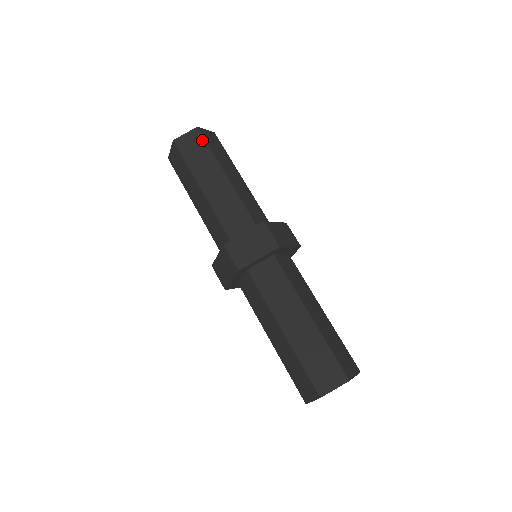
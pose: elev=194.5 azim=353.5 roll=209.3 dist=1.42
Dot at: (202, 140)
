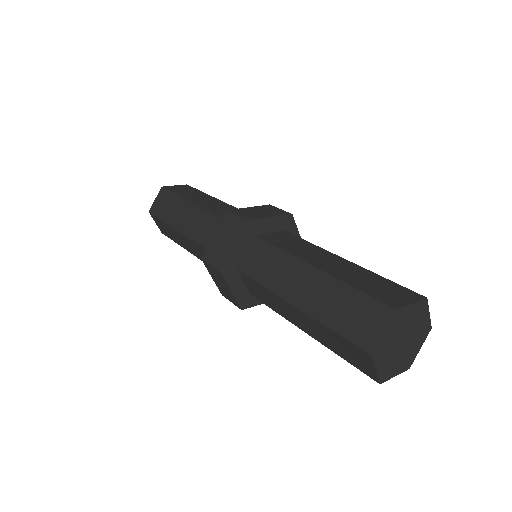
Dot at: (167, 193)
